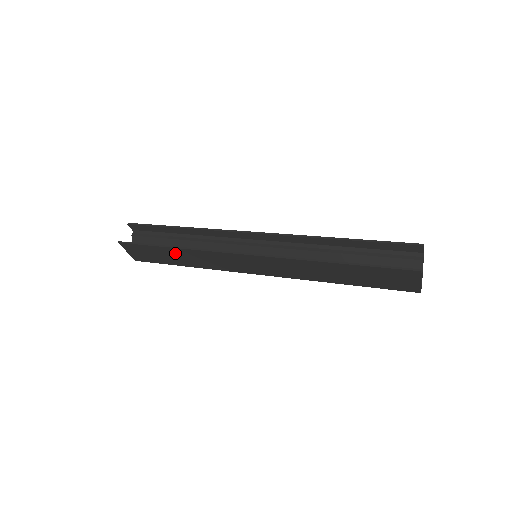
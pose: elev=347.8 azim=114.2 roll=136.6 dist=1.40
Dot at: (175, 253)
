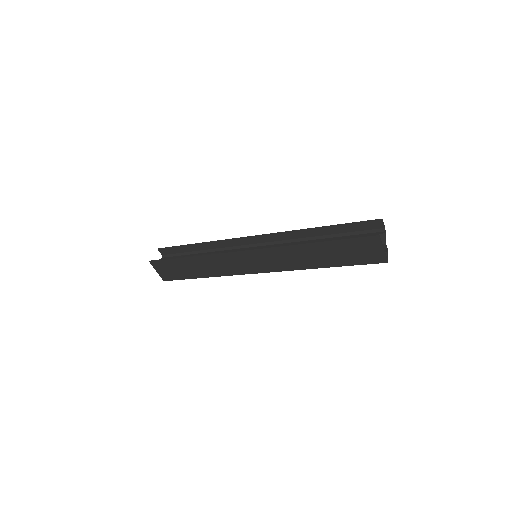
Dot at: (193, 263)
